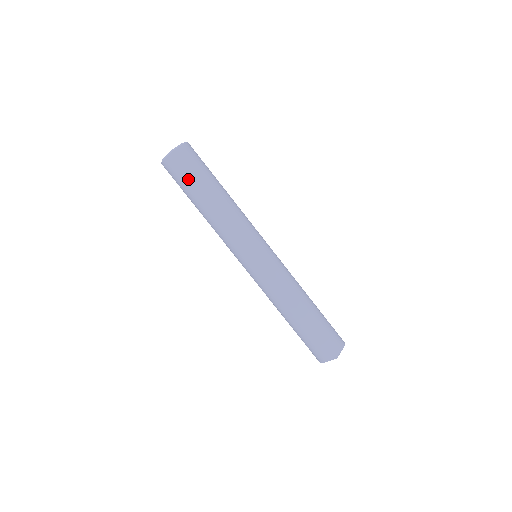
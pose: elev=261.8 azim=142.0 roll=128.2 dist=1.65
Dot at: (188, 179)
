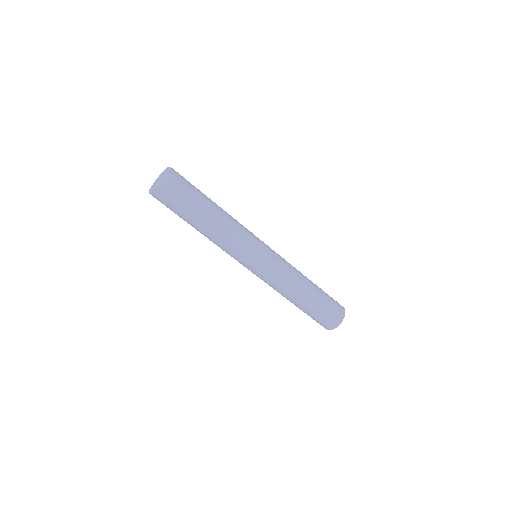
Dot at: (179, 208)
